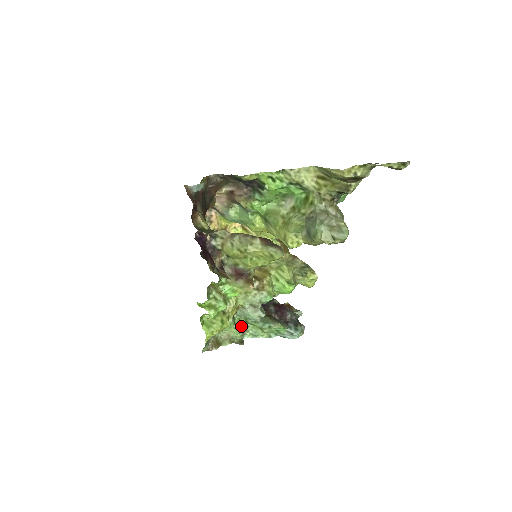
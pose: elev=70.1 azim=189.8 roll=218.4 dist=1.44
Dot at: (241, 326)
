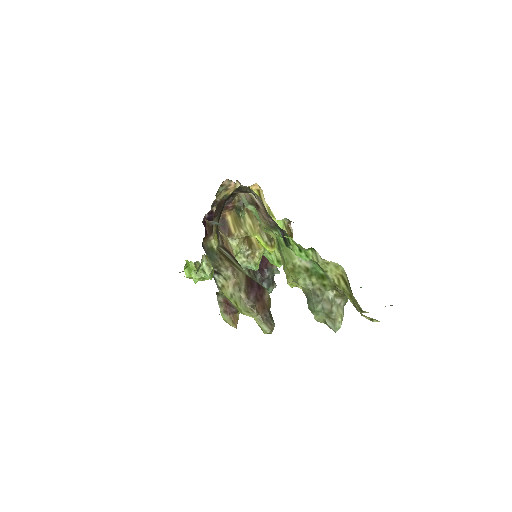
Dot at: occluded
